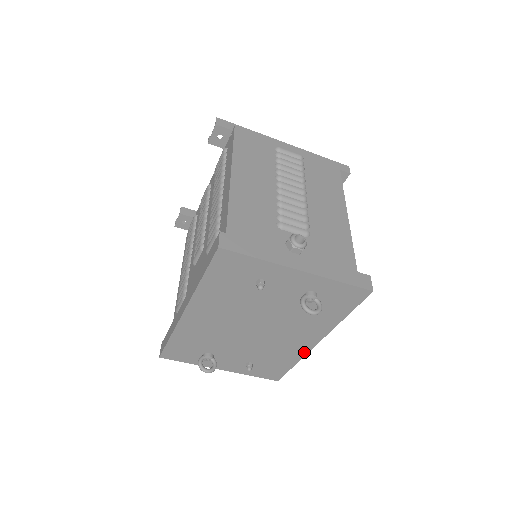
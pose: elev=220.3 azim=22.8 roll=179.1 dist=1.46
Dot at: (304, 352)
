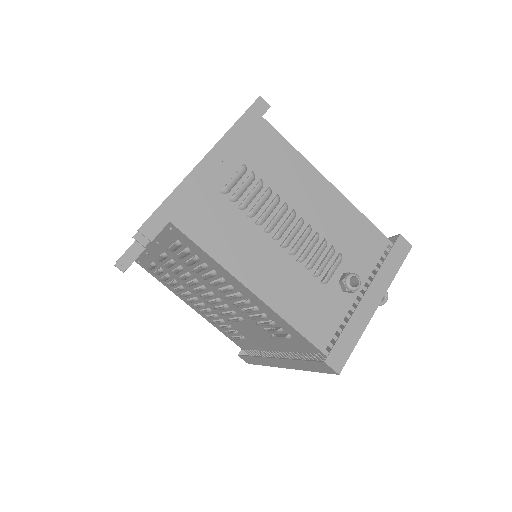
Dot at: occluded
